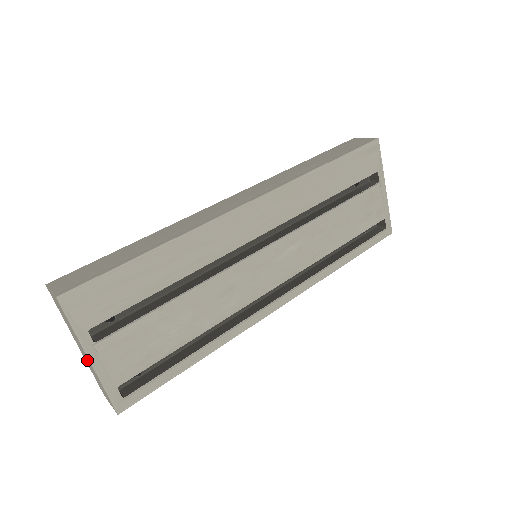
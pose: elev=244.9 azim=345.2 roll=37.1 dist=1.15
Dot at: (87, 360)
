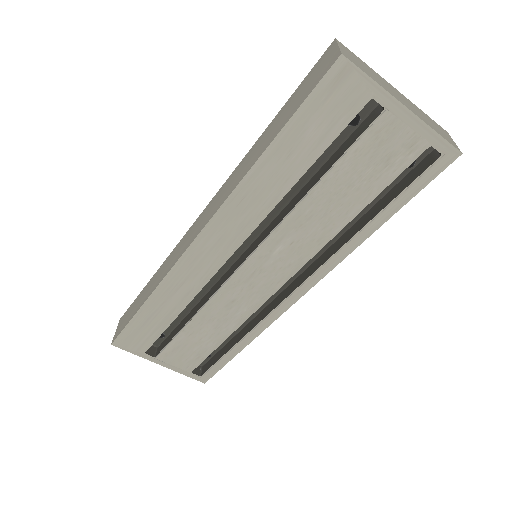
Dot at: occluded
